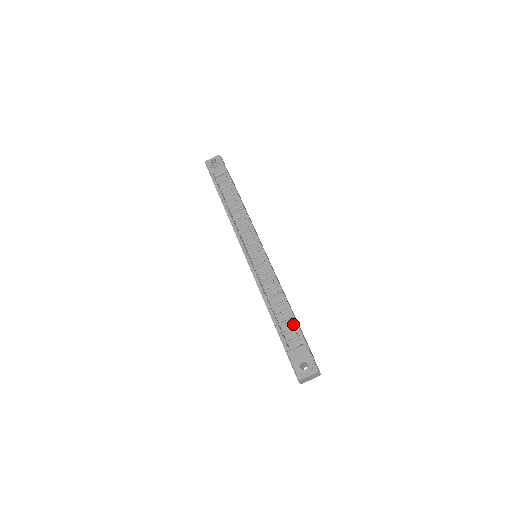
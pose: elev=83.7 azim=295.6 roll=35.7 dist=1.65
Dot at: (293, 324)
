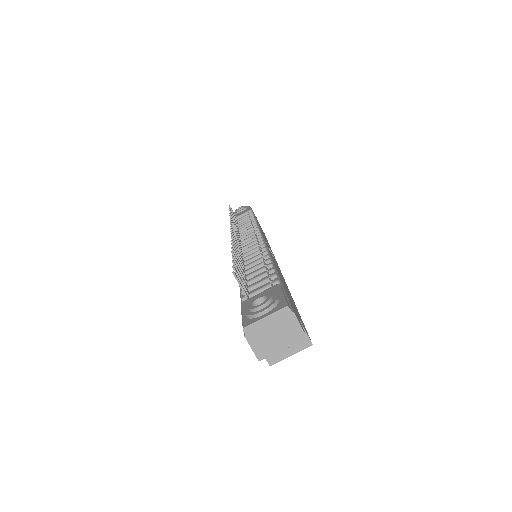
Dot at: (270, 276)
